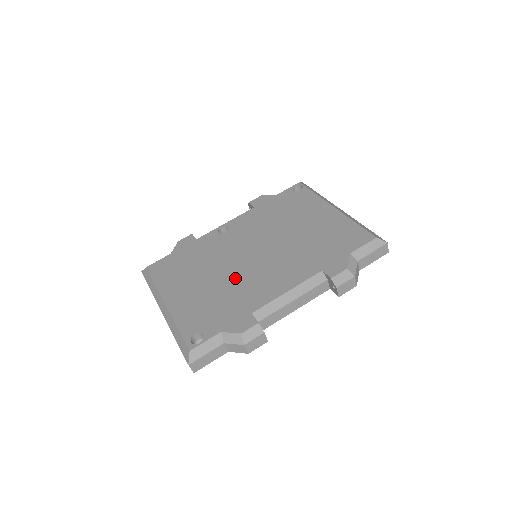
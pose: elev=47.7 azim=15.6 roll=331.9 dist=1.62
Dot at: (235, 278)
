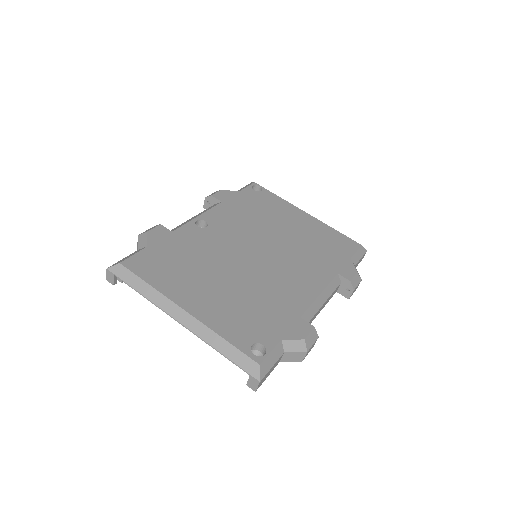
Dot at: (255, 279)
